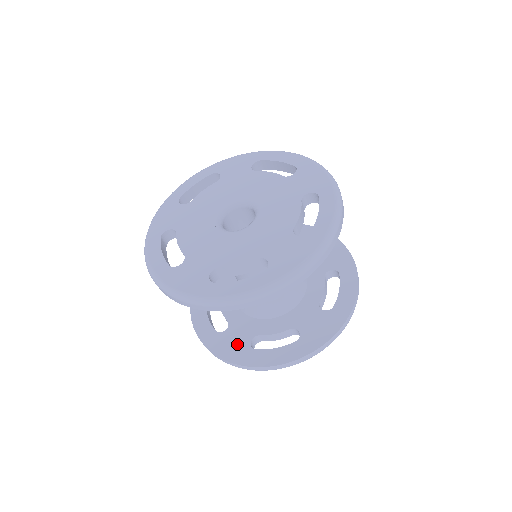
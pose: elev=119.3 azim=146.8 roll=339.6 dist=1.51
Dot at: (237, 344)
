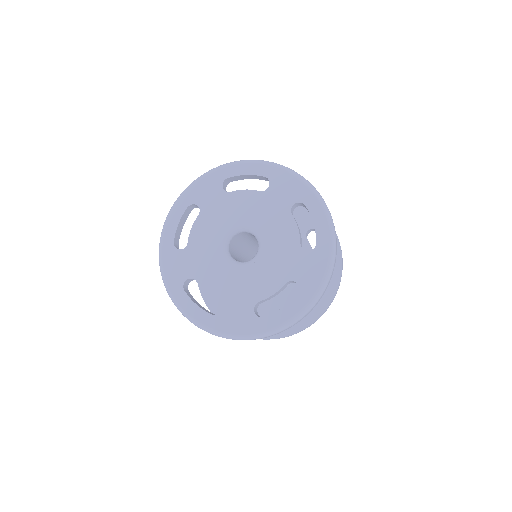
Dot at: occluded
